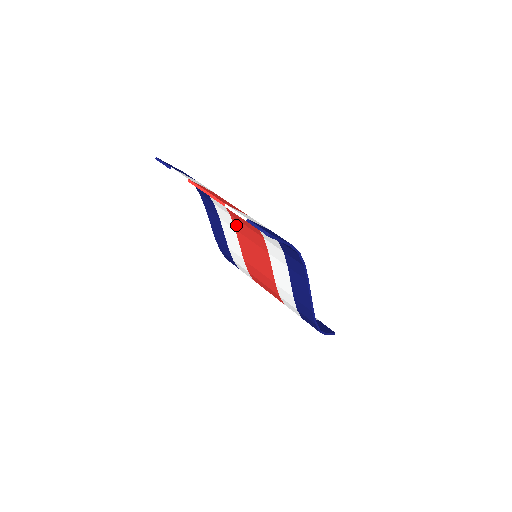
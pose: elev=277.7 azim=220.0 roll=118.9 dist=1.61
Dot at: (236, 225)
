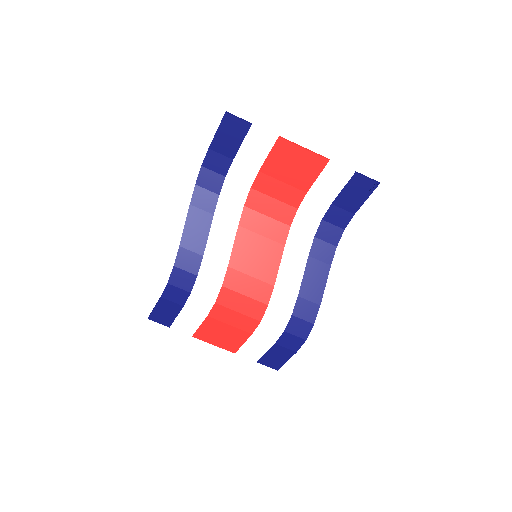
Dot at: (246, 218)
